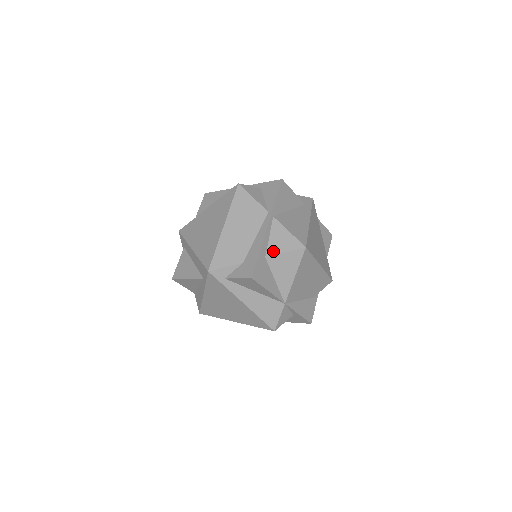
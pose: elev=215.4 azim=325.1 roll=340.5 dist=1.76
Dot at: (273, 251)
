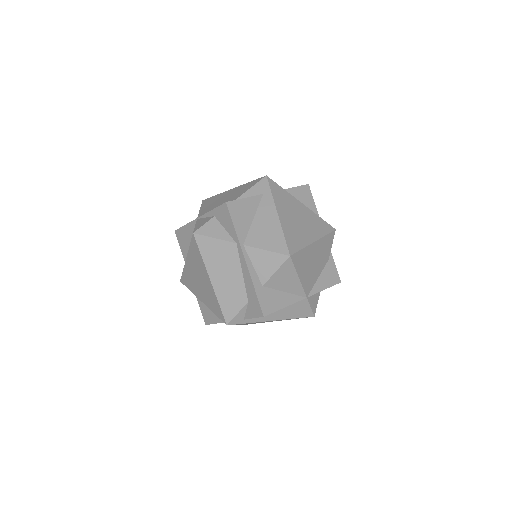
Dot at: (265, 277)
